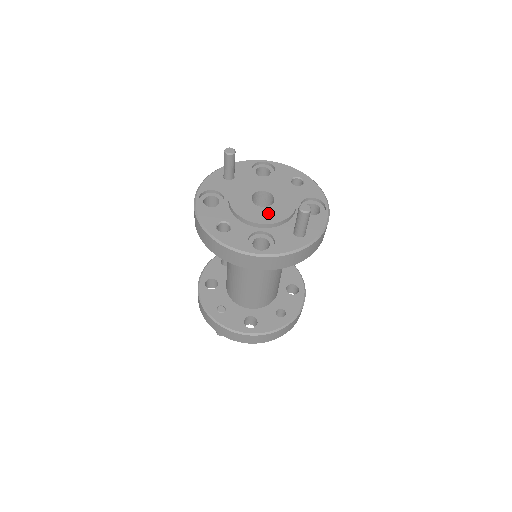
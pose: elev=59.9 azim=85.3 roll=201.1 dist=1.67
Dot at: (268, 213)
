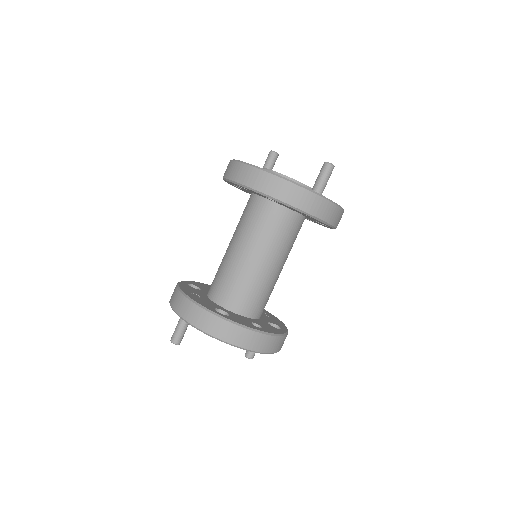
Dot at: occluded
